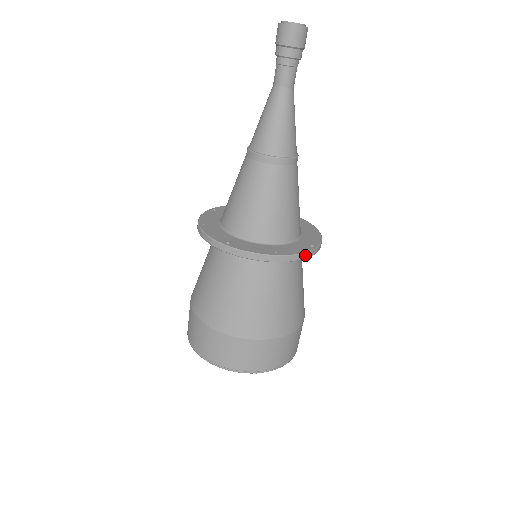
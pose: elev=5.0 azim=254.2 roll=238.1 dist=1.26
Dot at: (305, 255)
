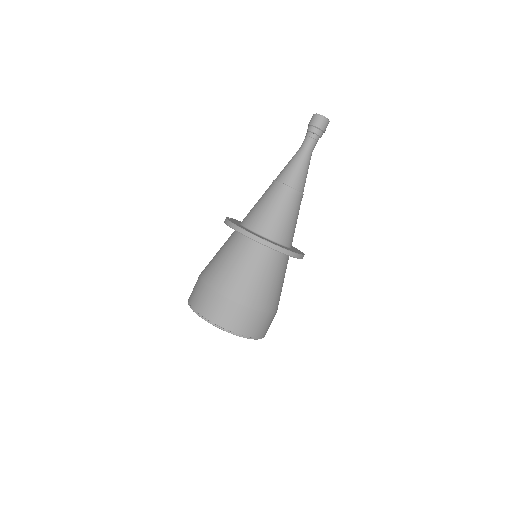
Dot at: (302, 257)
